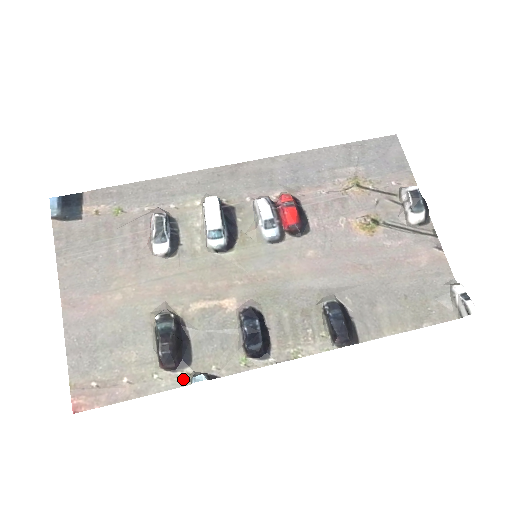
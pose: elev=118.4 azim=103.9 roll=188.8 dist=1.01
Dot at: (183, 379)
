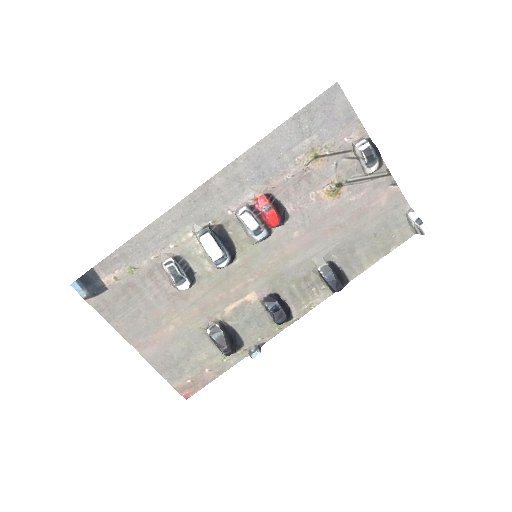
Dot at: (243, 354)
